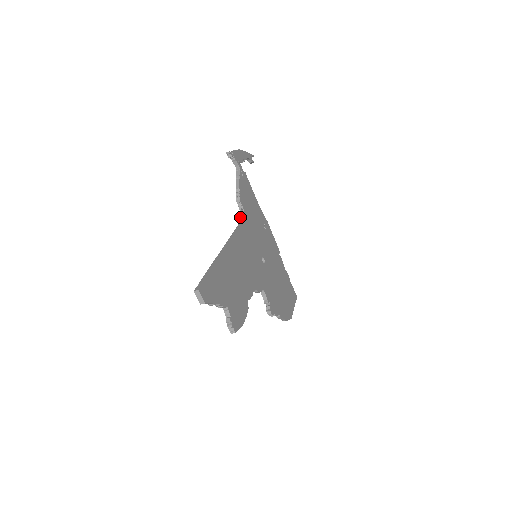
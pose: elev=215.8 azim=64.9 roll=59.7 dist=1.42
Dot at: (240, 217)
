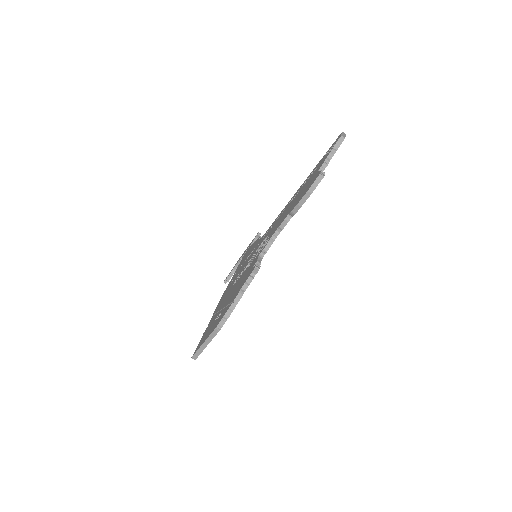
Dot at: (260, 238)
